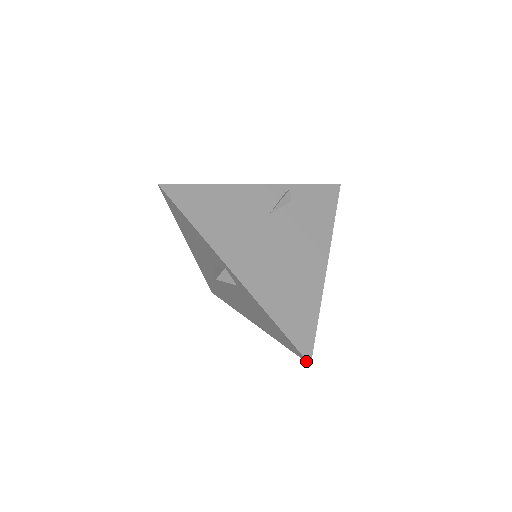
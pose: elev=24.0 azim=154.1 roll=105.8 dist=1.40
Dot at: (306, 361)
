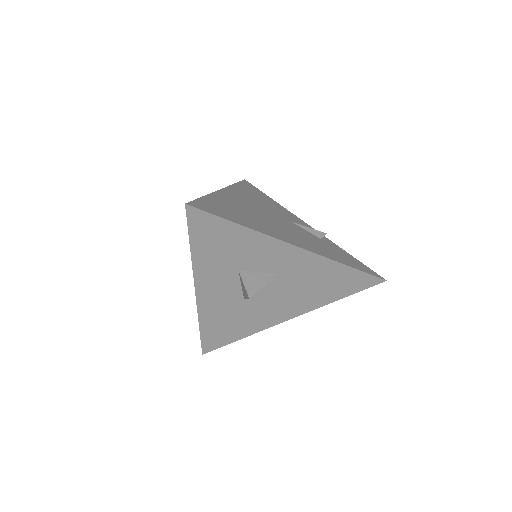
Dot at: (187, 207)
